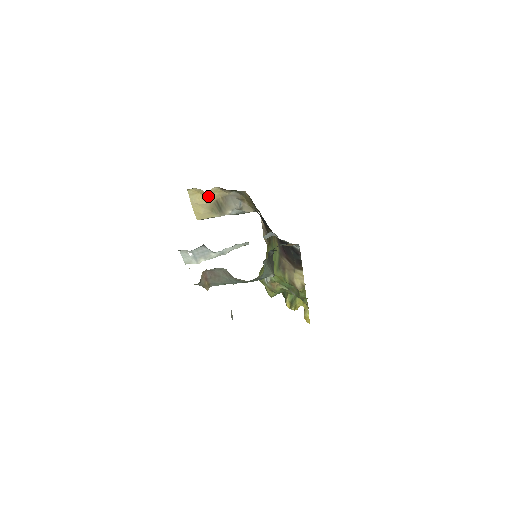
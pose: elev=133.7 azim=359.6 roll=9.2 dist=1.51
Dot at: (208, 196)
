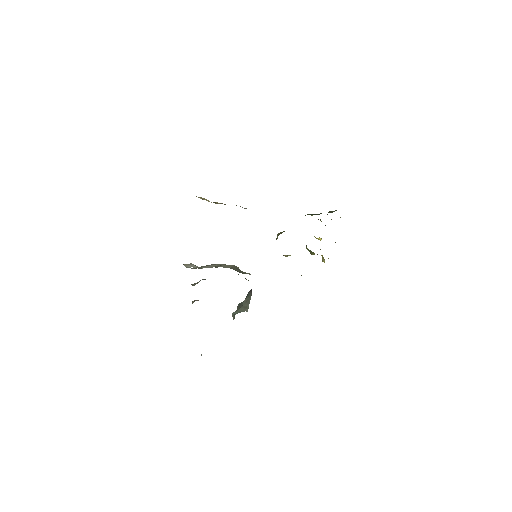
Dot at: occluded
